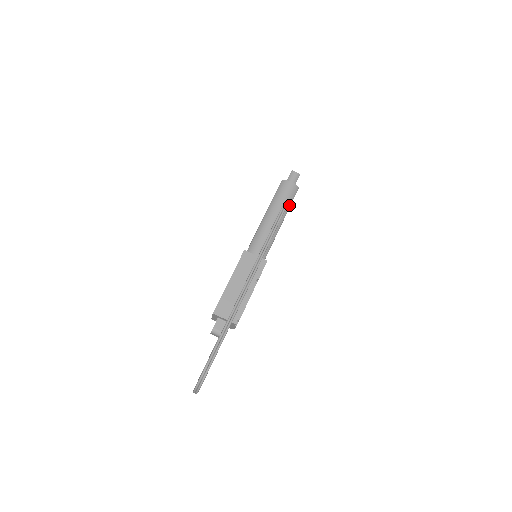
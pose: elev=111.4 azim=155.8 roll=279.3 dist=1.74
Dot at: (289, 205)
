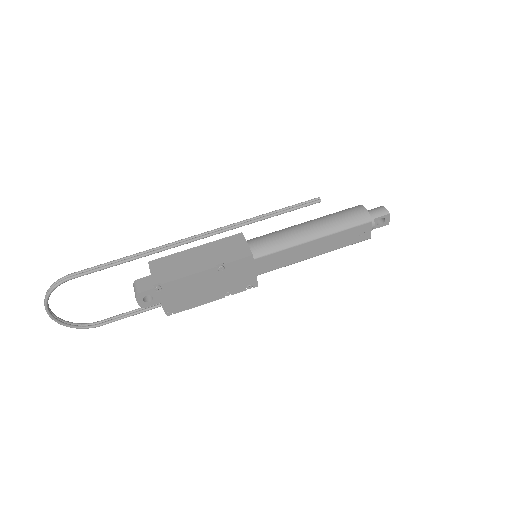
Dot at: (341, 228)
